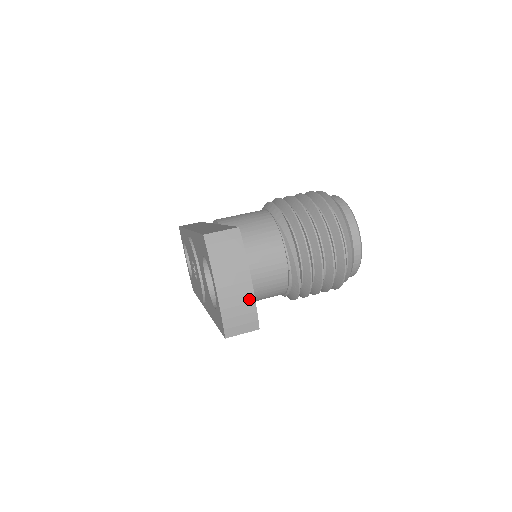
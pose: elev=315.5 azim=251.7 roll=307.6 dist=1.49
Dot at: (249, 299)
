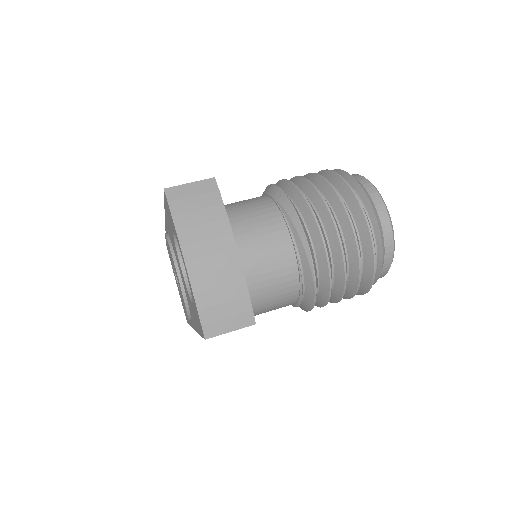
Dot at: (235, 276)
